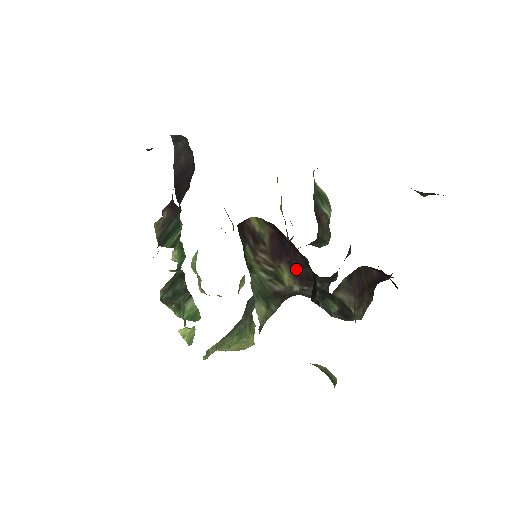
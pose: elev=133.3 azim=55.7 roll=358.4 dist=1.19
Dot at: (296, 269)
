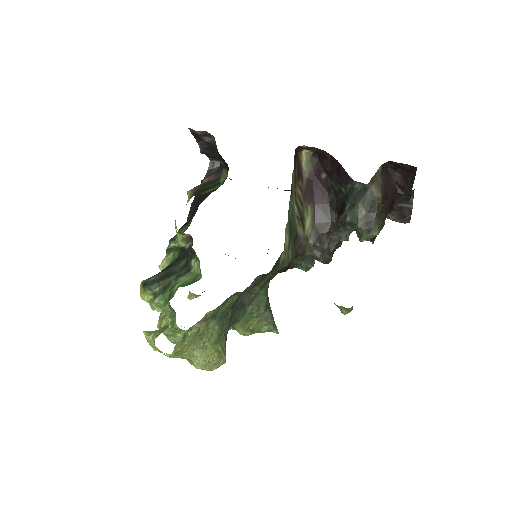
Dot at: (318, 215)
